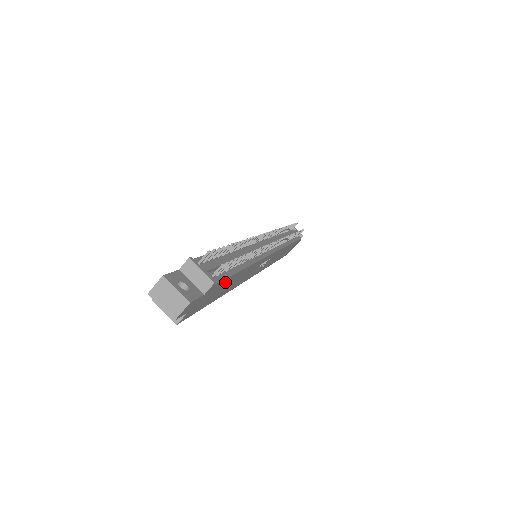
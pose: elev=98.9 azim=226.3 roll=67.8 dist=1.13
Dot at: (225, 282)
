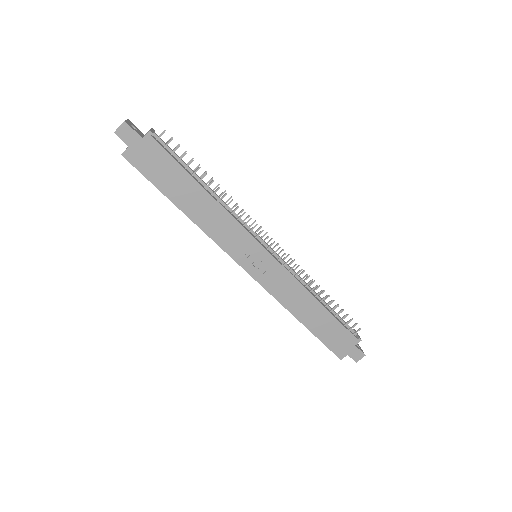
Dot at: (173, 167)
